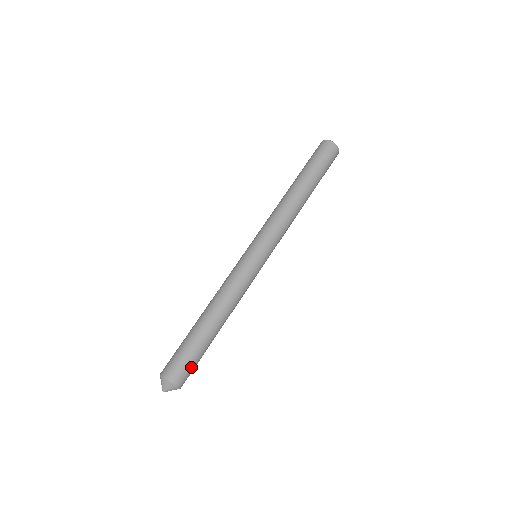
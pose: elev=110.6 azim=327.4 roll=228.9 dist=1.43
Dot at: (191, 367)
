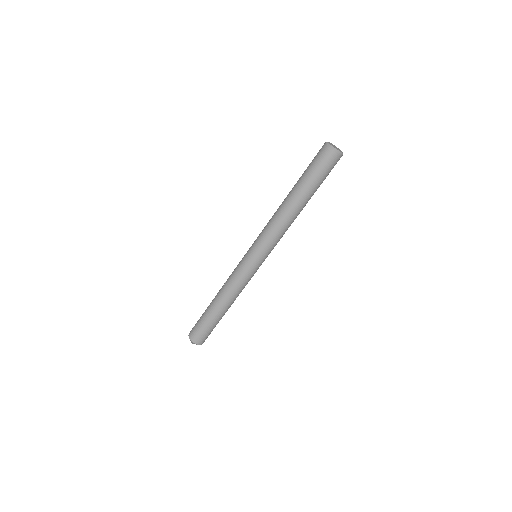
Dot at: (206, 334)
